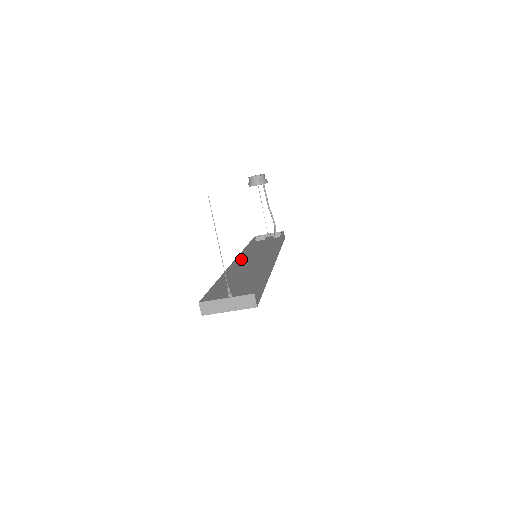
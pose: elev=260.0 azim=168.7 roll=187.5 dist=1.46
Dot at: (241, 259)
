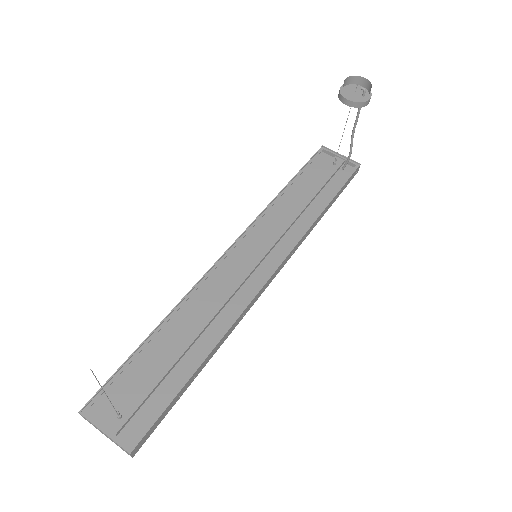
Dot at: occluded
